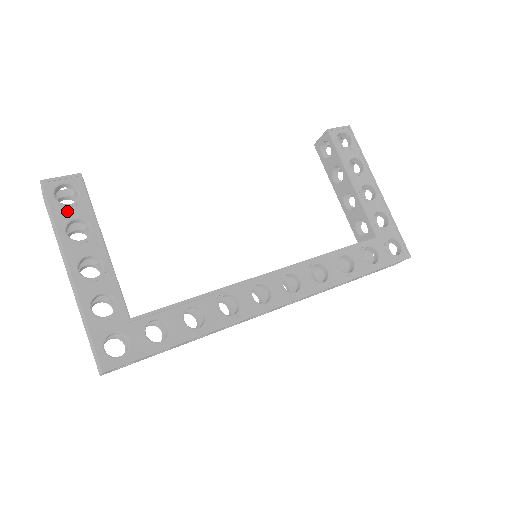
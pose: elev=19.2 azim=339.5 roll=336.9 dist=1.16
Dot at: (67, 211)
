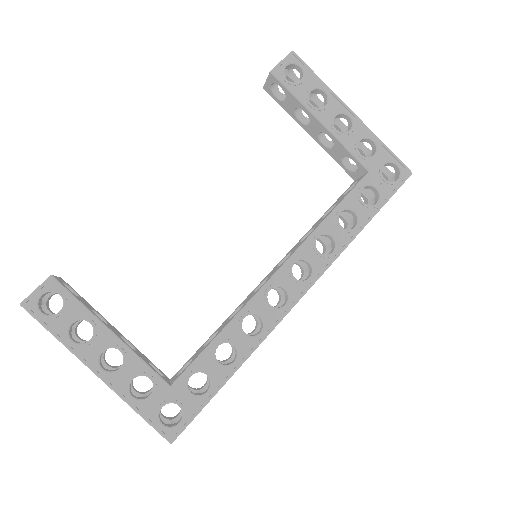
Dot at: (61, 320)
